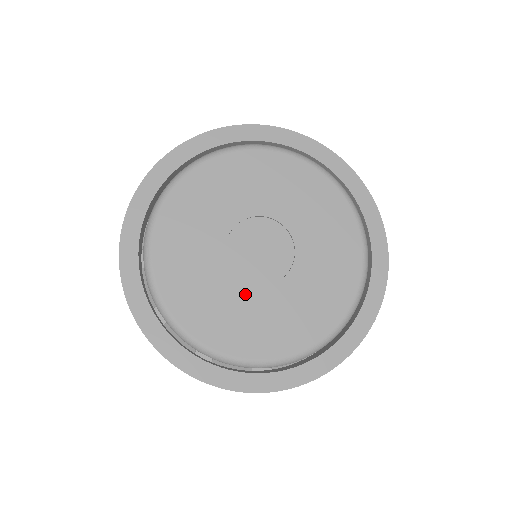
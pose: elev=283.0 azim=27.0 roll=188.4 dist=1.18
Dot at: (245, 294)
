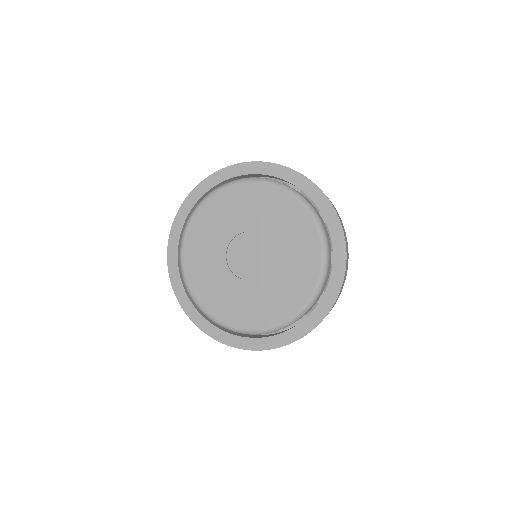
Dot at: (225, 275)
